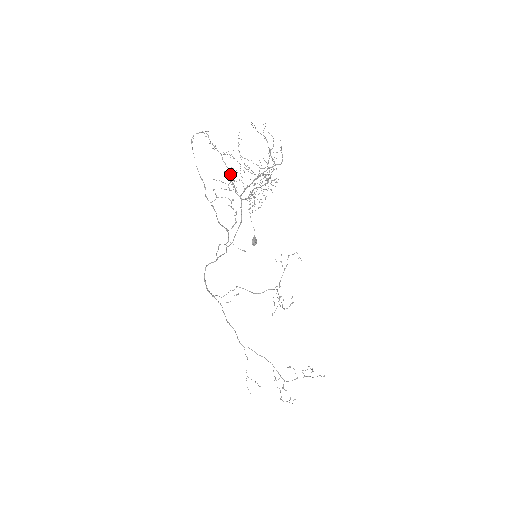
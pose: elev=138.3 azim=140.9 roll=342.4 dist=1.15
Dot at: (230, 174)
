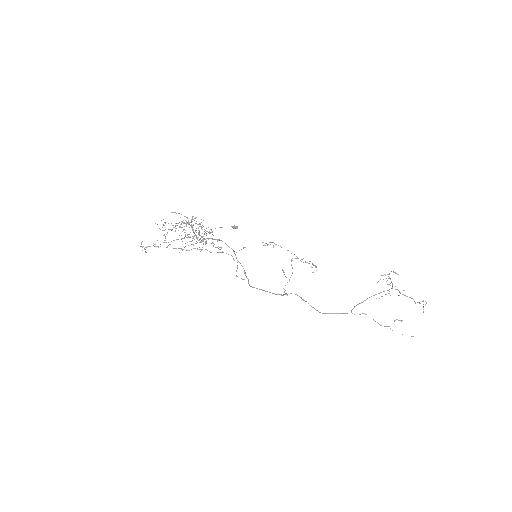
Dot at: (181, 239)
